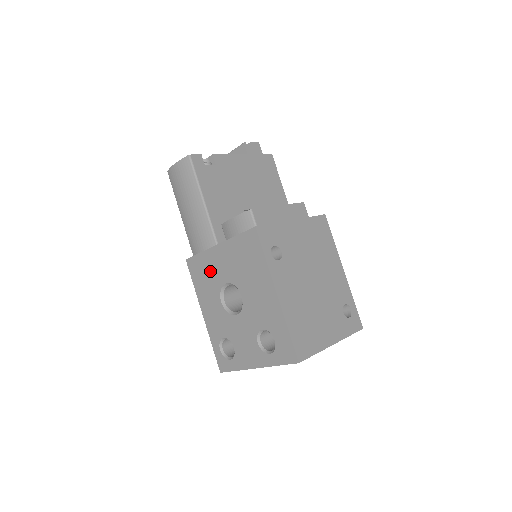
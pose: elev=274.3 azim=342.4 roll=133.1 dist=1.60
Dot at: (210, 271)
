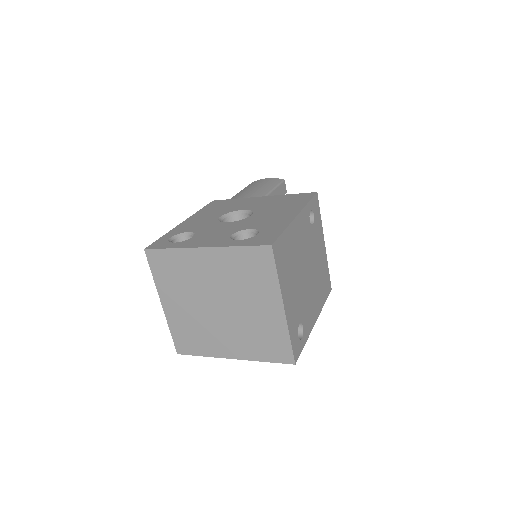
Dot at: (233, 205)
